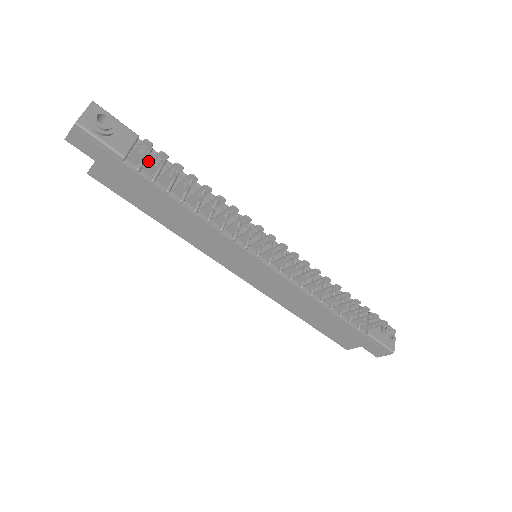
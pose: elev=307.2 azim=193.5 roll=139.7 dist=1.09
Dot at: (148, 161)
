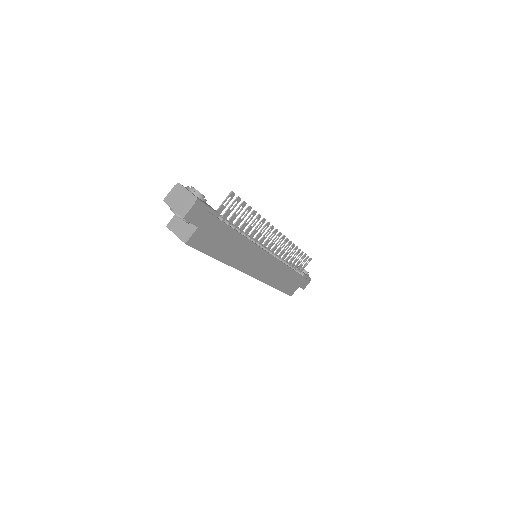
Dot at: occluded
